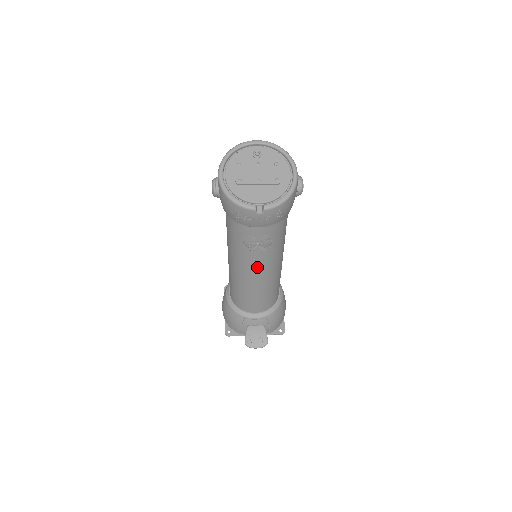
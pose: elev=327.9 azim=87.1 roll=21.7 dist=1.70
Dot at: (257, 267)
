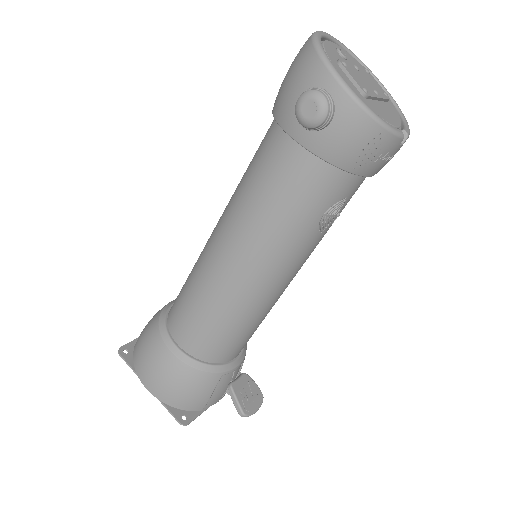
Dot at: (302, 263)
